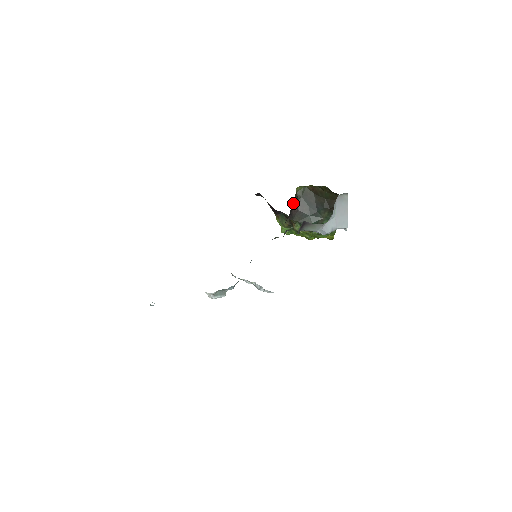
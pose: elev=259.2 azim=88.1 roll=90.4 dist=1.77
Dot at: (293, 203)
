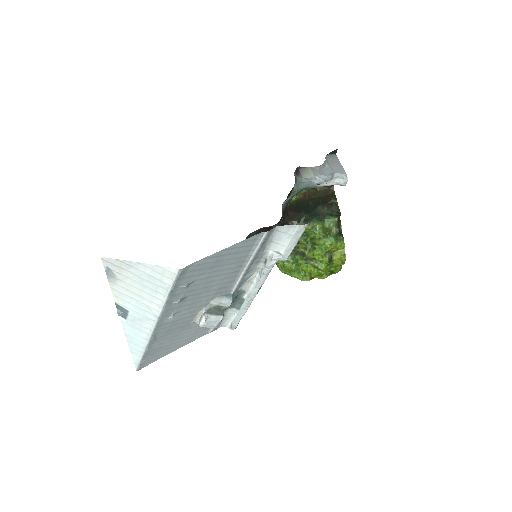
Dot at: (287, 206)
